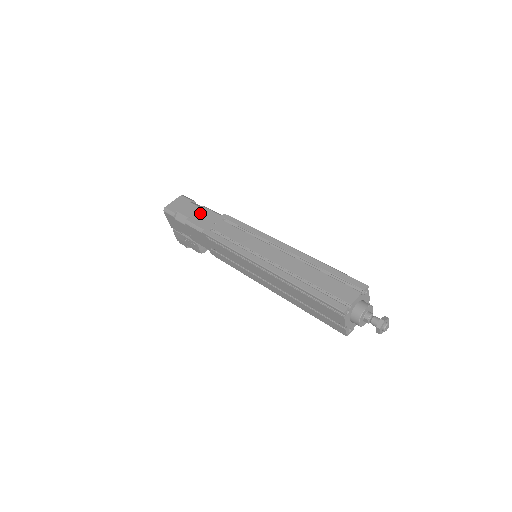
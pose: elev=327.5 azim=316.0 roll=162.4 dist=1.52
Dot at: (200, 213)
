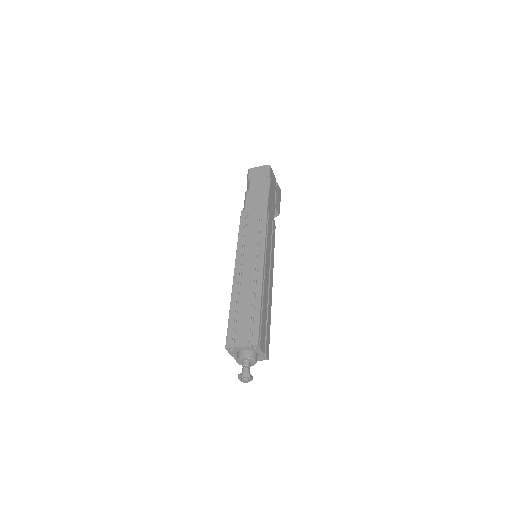
Dot at: (258, 192)
